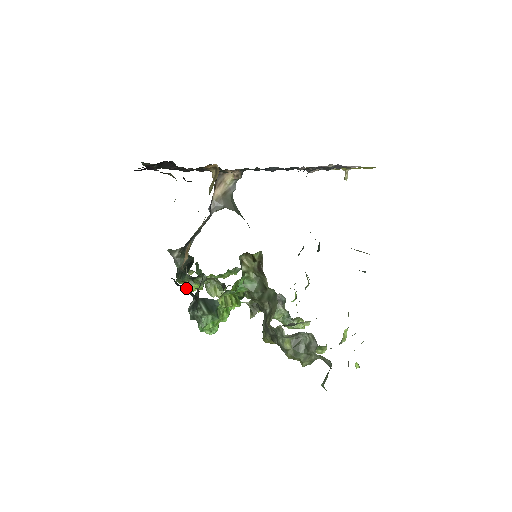
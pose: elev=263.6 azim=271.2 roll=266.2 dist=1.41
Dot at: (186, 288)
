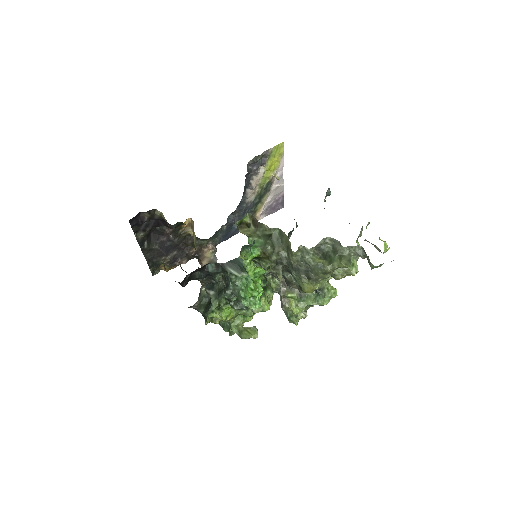
Dot at: (210, 267)
